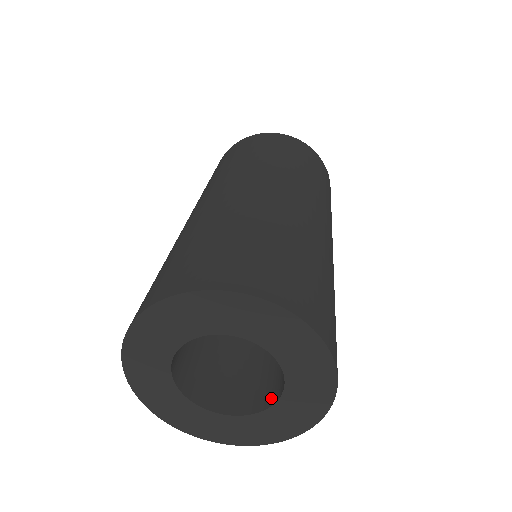
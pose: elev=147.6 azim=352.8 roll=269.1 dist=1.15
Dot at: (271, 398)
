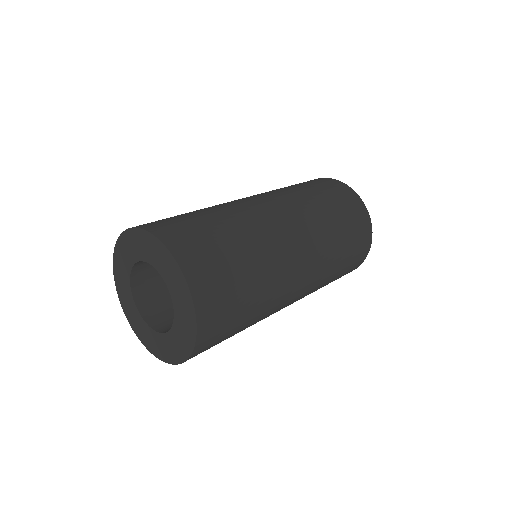
Dot at: occluded
